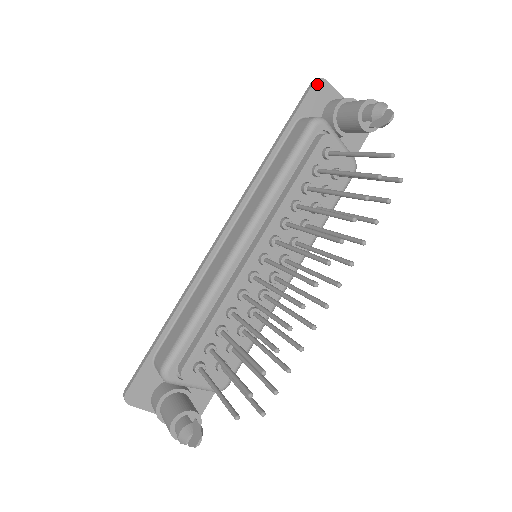
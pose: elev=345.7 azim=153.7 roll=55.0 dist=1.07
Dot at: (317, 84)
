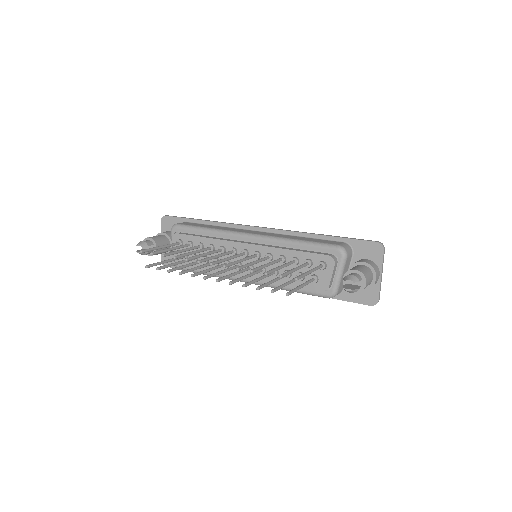
Dot at: (377, 245)
